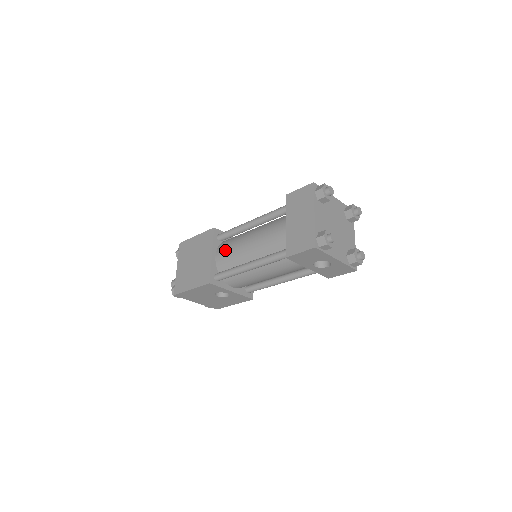
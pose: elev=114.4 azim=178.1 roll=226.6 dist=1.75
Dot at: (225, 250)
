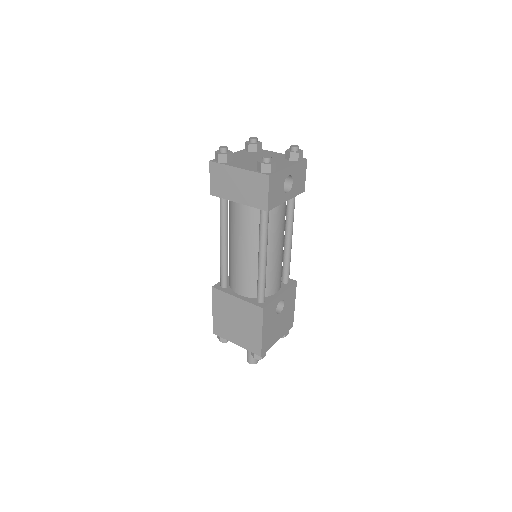
Dot at: (238, 282)
